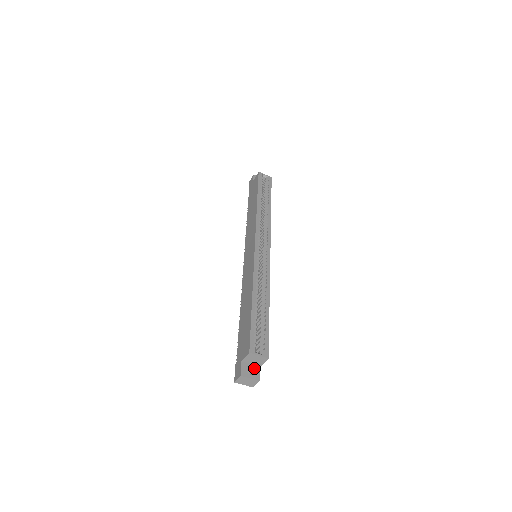
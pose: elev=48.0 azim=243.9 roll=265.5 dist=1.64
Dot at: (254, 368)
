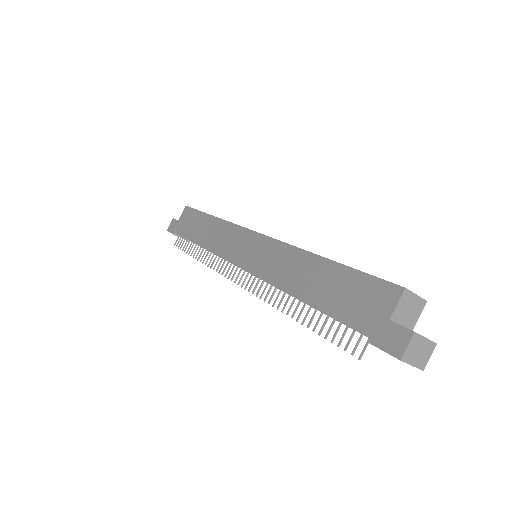
Dot at: occluded
